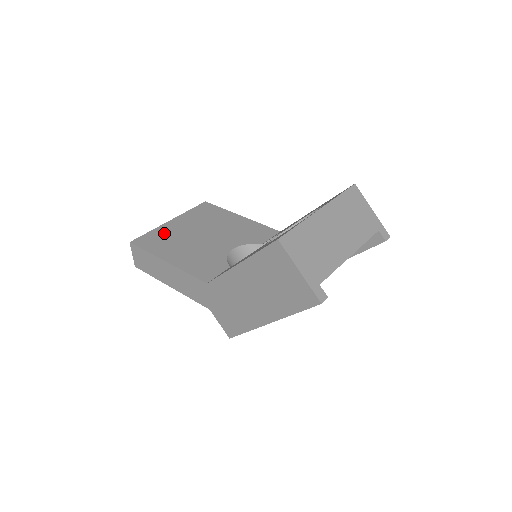
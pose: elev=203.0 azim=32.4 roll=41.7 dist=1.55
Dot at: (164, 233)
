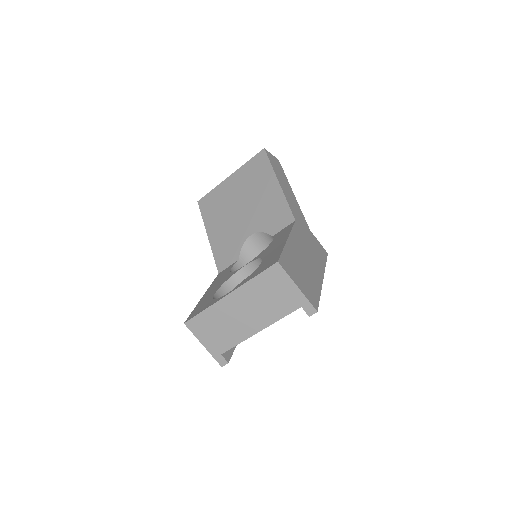
Dot at: (219, 195)
